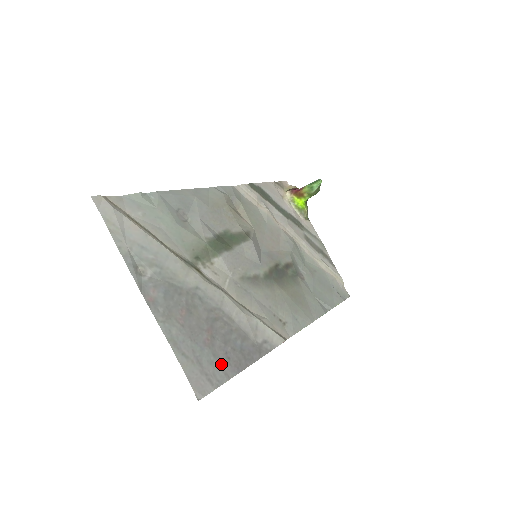
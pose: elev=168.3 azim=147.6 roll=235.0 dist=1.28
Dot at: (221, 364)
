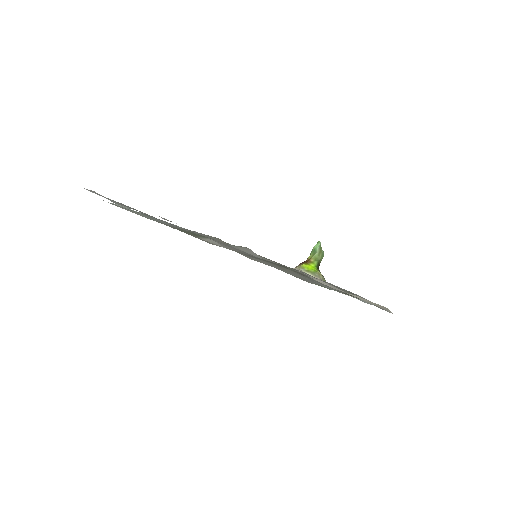
Dot at: occluded
